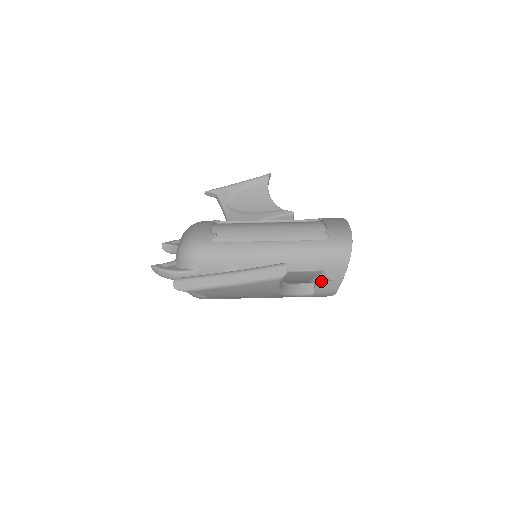
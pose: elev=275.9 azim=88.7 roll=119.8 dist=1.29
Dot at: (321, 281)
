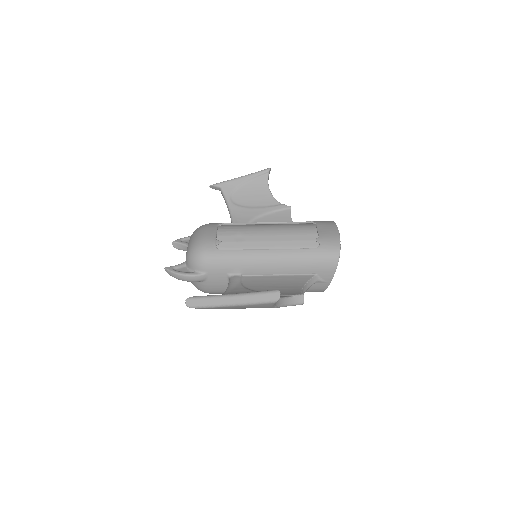
Dot at: (312, 284)
